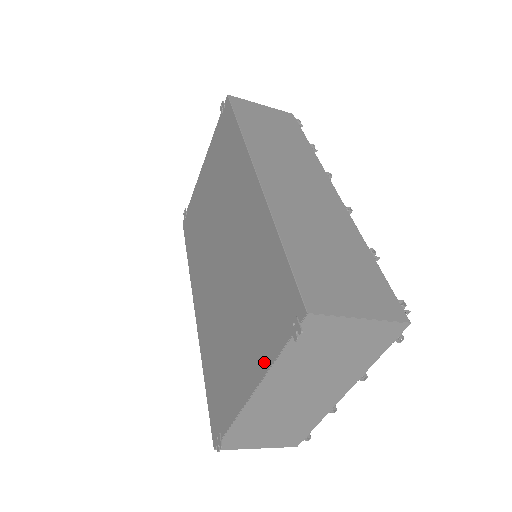
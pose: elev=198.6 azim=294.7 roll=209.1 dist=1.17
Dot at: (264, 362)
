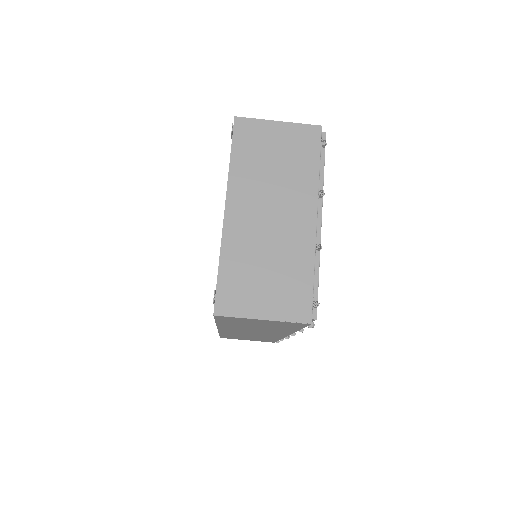
Dot at: occluded
